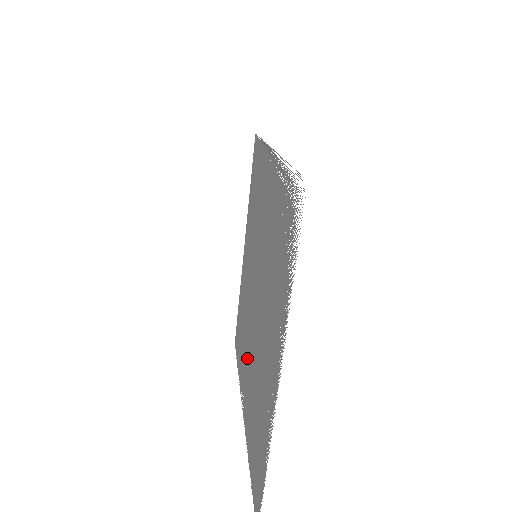
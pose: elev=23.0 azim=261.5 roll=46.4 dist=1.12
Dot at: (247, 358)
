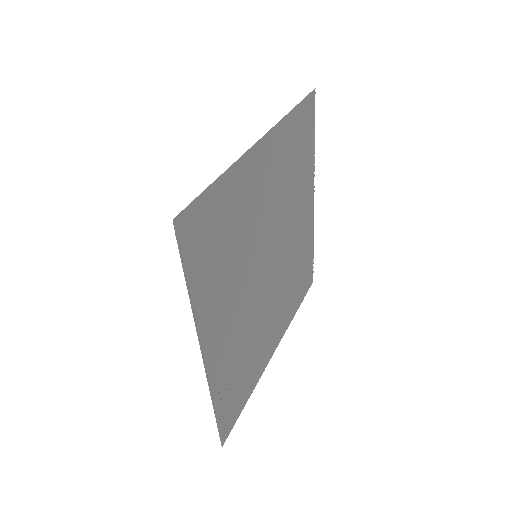
Dot at: (295, 218)
